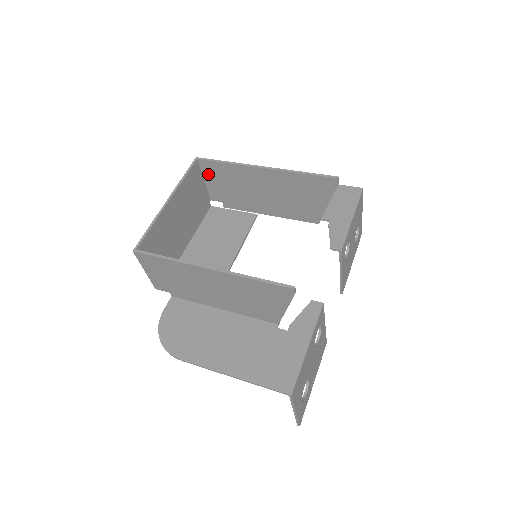
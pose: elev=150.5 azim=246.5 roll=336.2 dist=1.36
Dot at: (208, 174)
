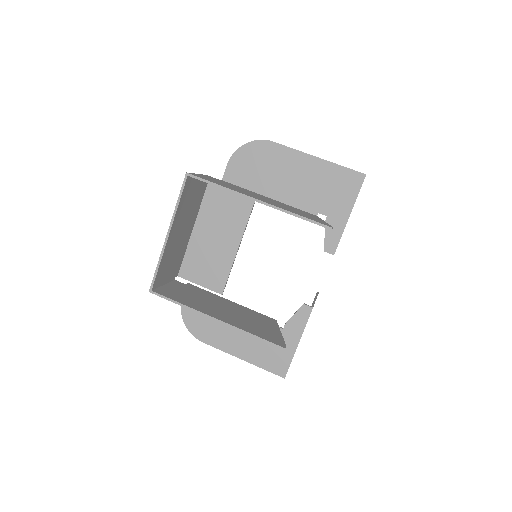
Dot at: occluded
